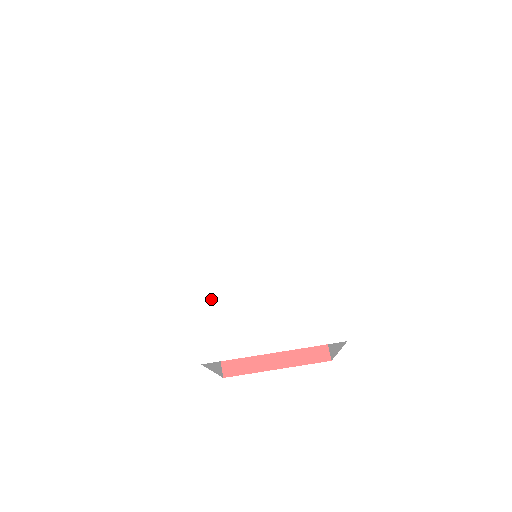
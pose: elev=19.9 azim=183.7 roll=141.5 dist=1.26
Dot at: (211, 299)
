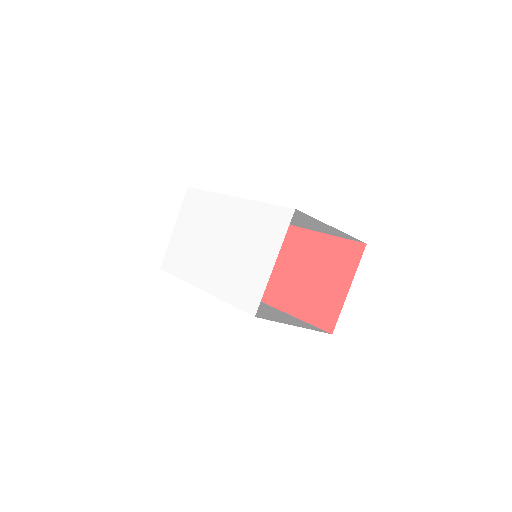
Dot at: (231, 289)
